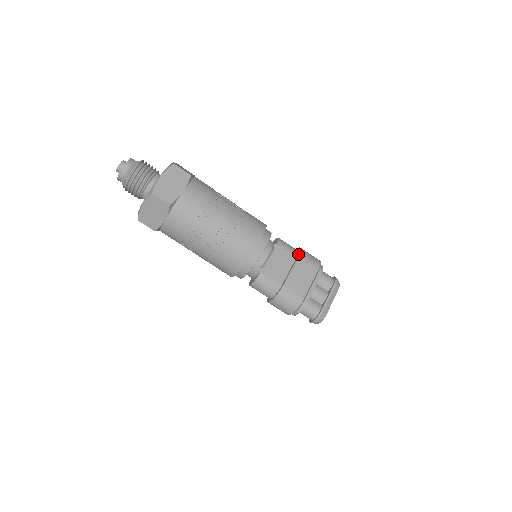
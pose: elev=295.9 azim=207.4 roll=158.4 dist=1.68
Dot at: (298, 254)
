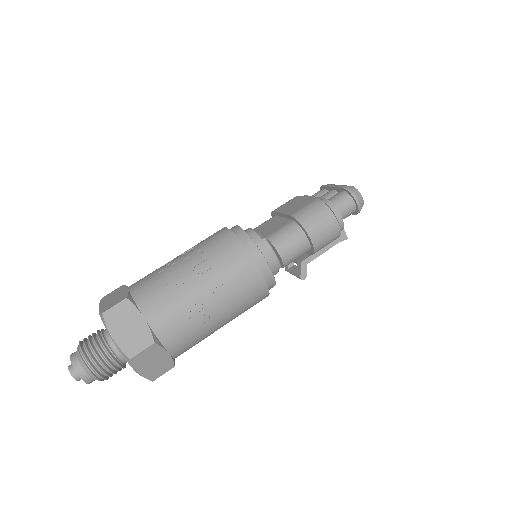
Dot at: (273, 214)
